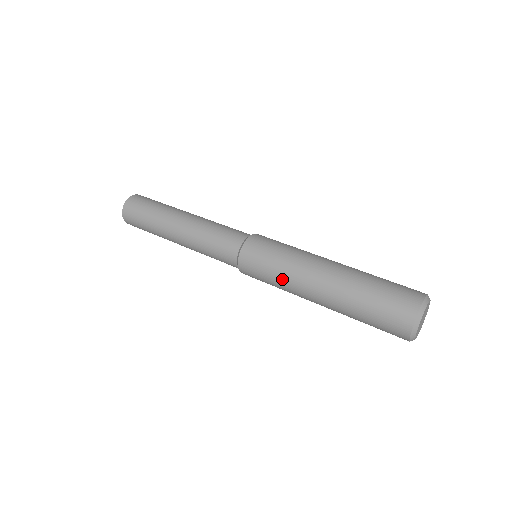
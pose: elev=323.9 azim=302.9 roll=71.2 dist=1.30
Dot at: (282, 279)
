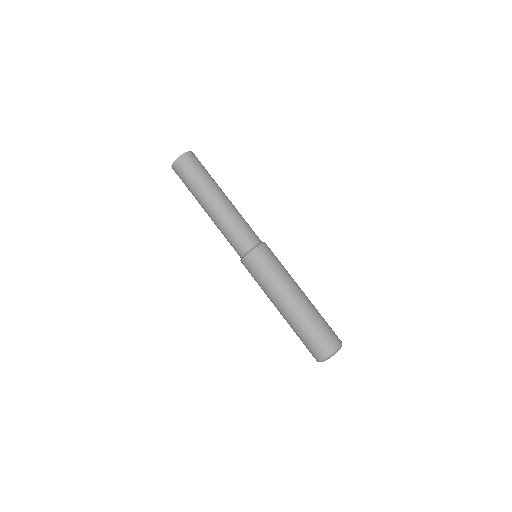
Dot at: occluded
